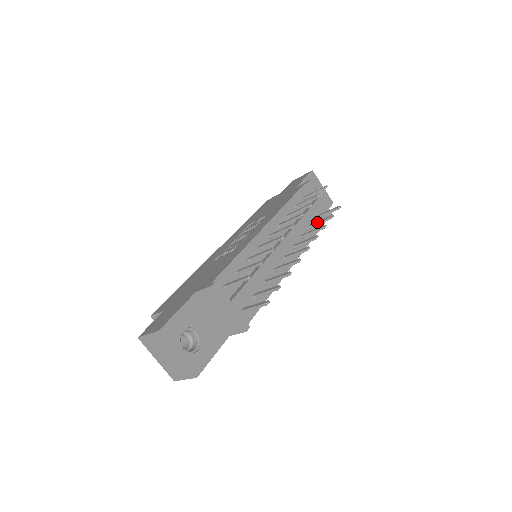
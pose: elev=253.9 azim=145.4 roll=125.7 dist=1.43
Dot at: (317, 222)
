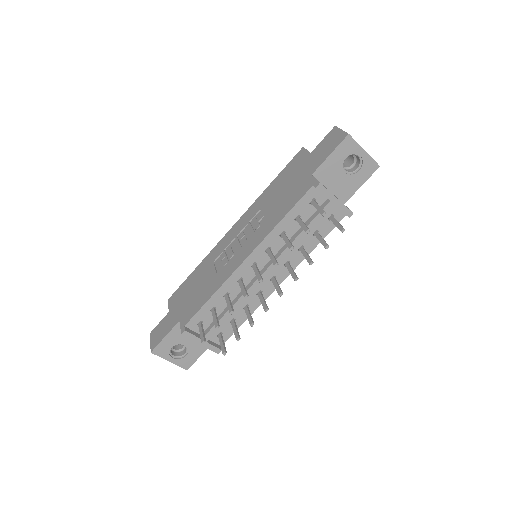
Dot at: (317, 238)
